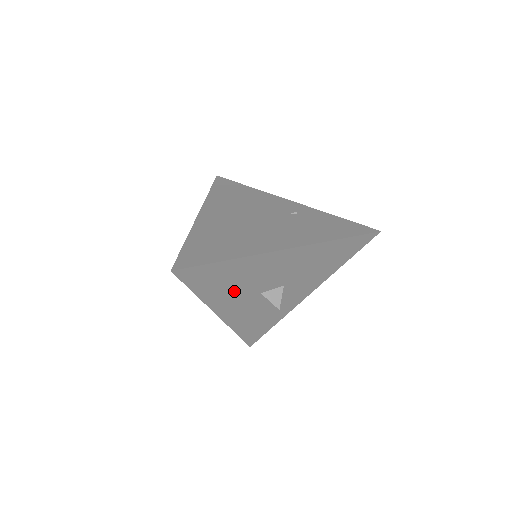
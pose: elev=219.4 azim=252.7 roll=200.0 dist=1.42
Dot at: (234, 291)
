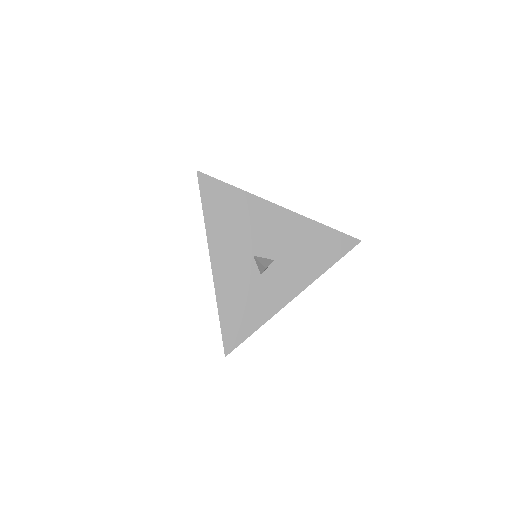
Dot at: (233, 234)
